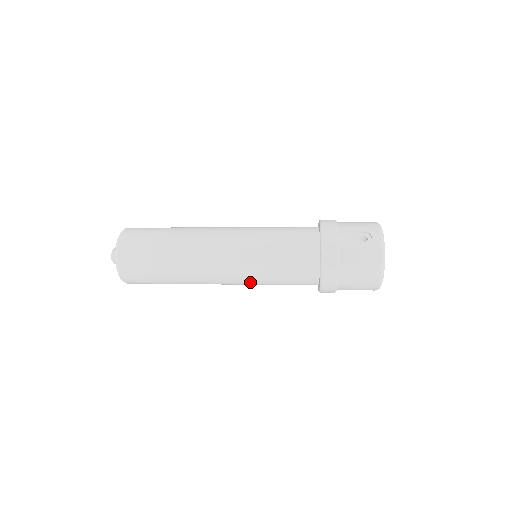
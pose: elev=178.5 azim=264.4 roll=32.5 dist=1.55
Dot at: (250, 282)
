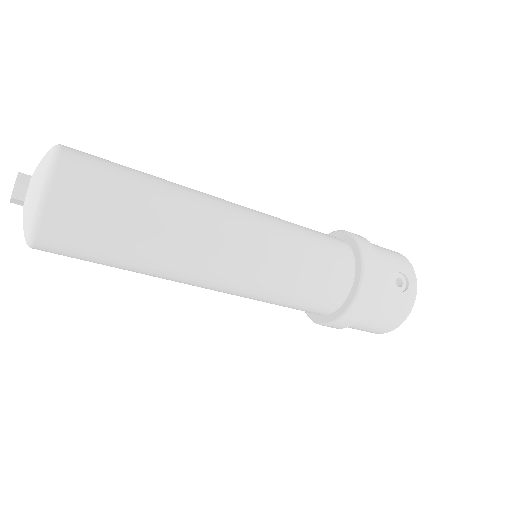
Dot at: (243, 296)
